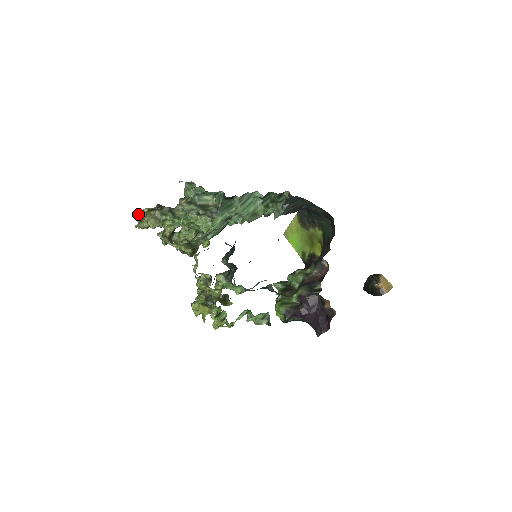
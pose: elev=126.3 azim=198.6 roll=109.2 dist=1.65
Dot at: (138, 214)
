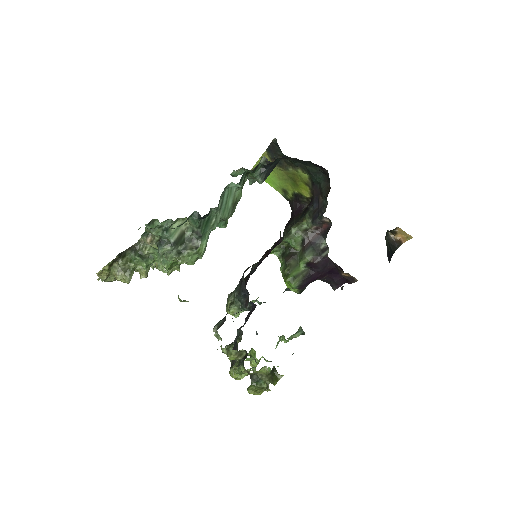
Dot at: (98, 275)
